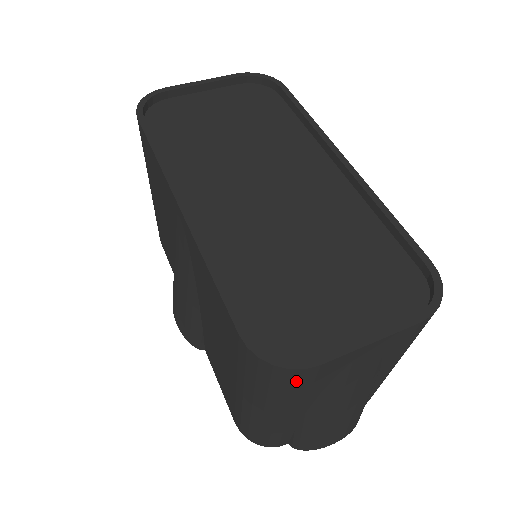
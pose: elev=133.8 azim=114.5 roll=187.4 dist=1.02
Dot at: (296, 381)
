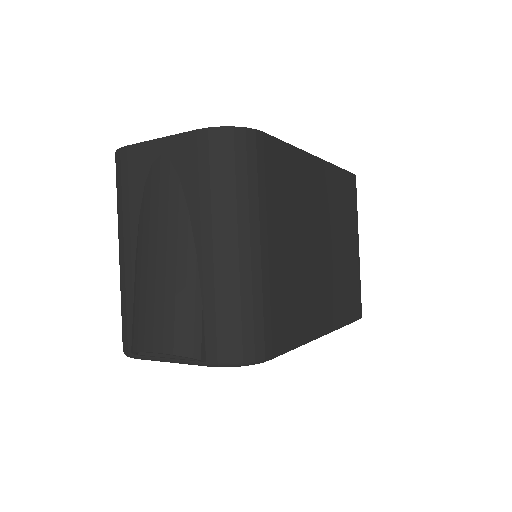
Dot at: (120, 170)
